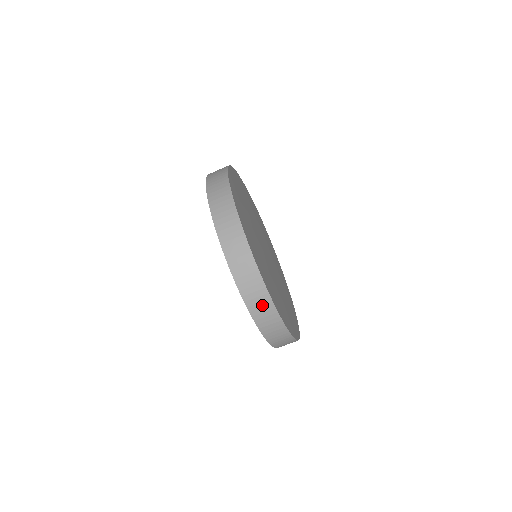
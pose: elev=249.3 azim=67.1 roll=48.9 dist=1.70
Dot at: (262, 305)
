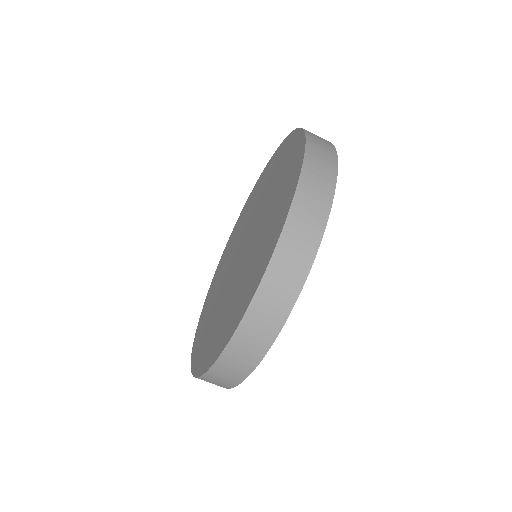
Dot at: (284, 285)
